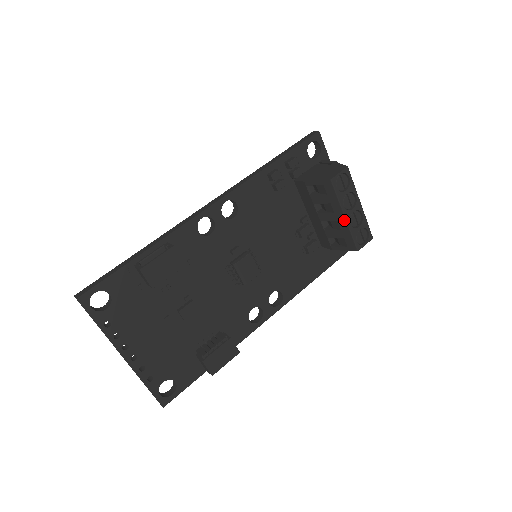
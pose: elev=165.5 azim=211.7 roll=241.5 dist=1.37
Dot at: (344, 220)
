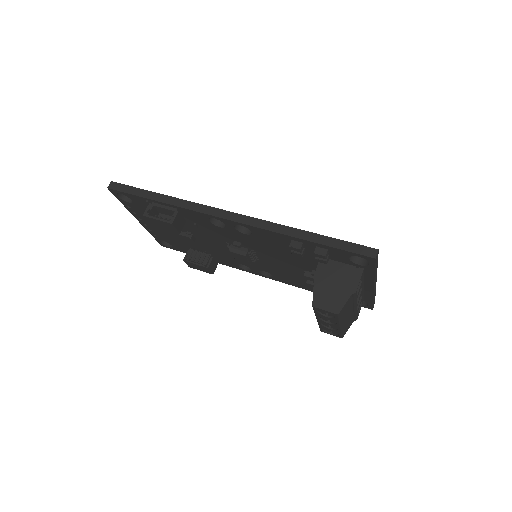
Dot at: occluded
